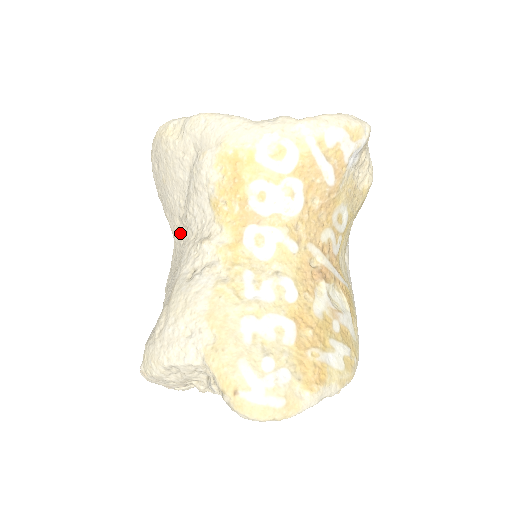
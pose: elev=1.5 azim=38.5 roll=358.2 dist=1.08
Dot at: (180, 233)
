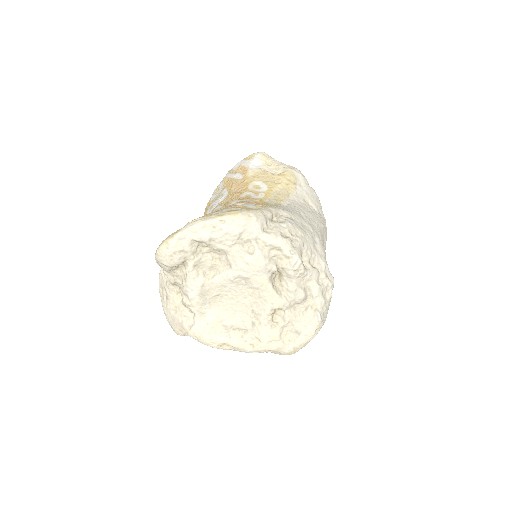
Dot at: occluded
